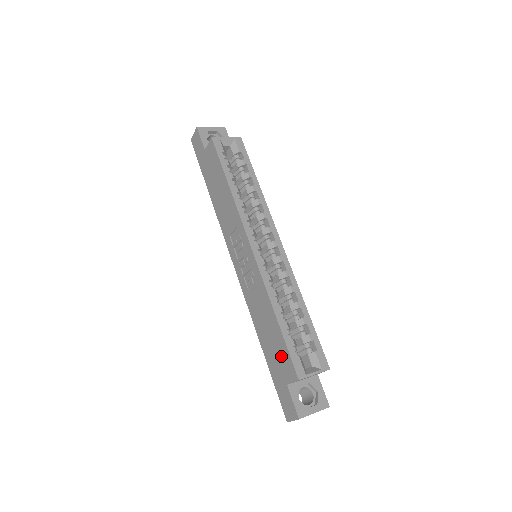
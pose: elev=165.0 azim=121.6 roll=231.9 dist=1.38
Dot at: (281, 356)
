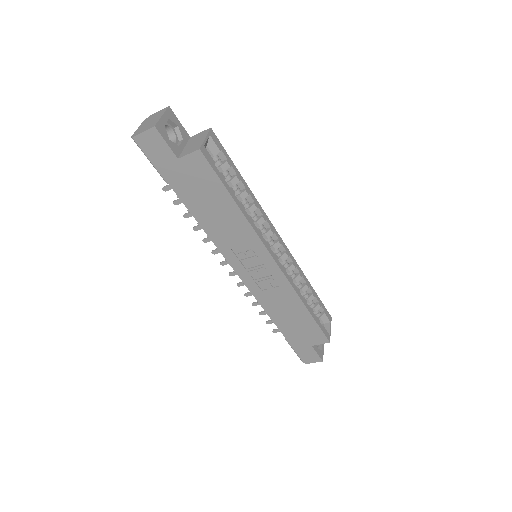
Dot at: (308, 331)
